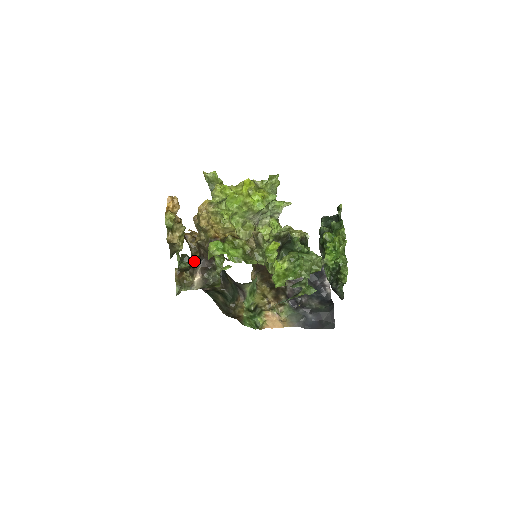
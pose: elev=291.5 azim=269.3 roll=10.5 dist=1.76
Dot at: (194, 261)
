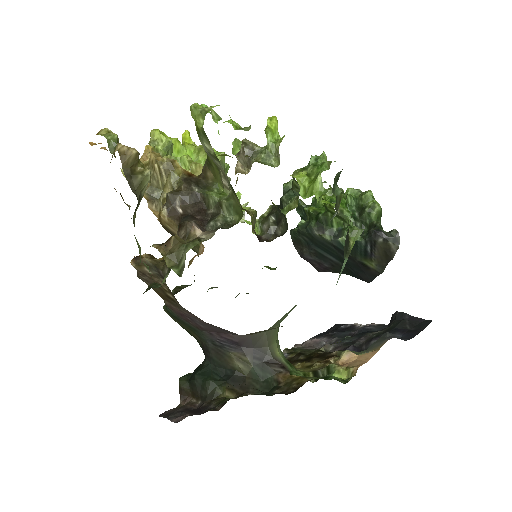
Dot at: occluded
